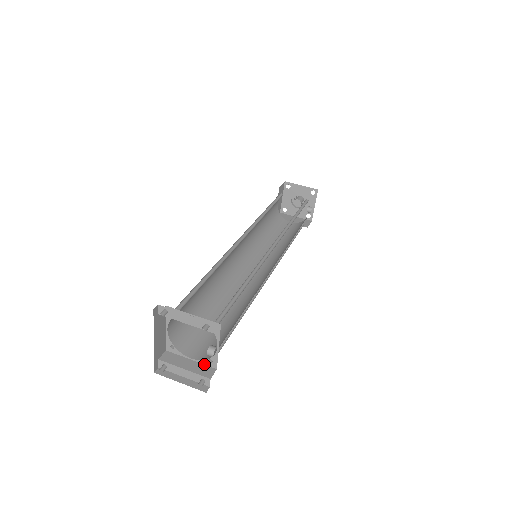
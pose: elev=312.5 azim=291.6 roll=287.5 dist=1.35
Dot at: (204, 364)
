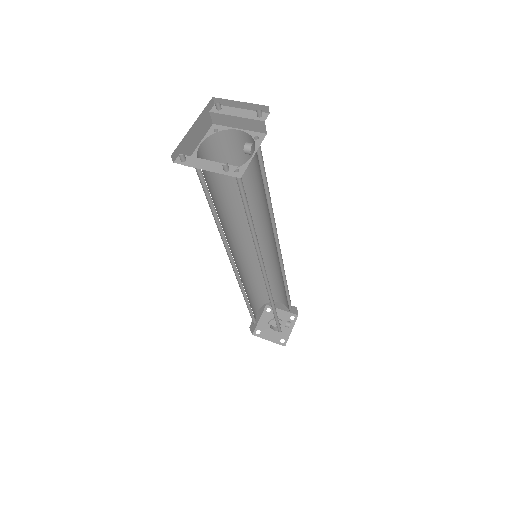
Dot at: occluded
